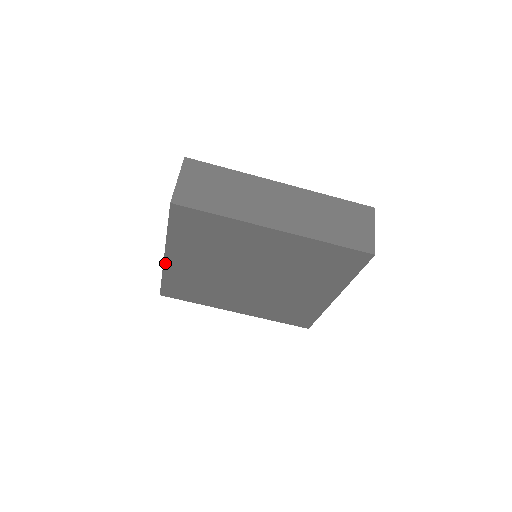
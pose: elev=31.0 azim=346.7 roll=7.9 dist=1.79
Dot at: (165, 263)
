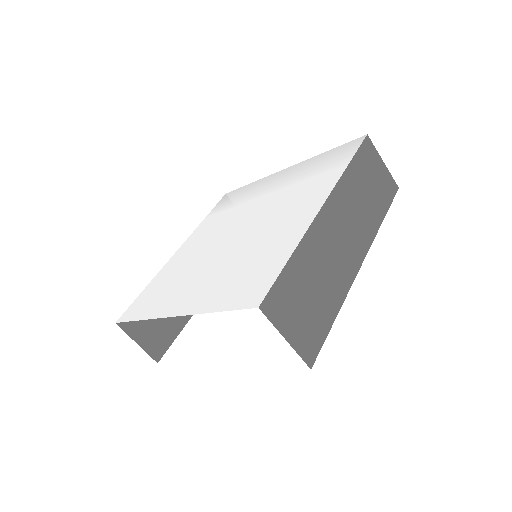
Dot at: occluded
